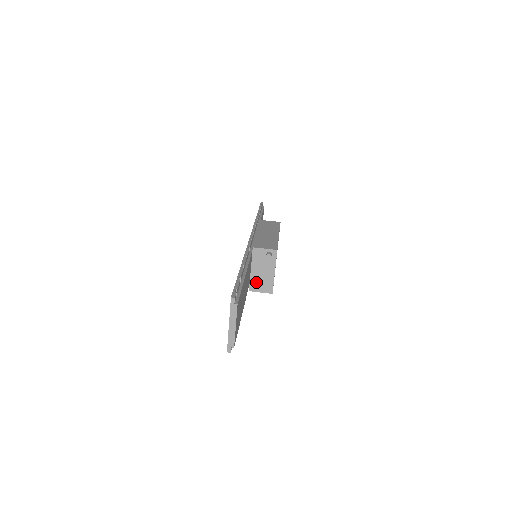
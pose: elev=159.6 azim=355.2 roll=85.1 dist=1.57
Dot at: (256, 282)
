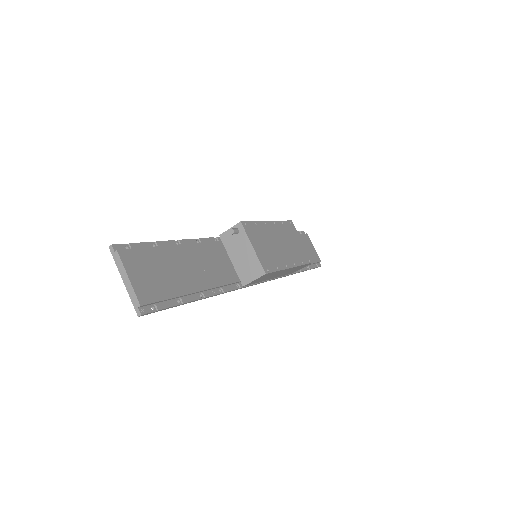
Dot at: (243, 271)
